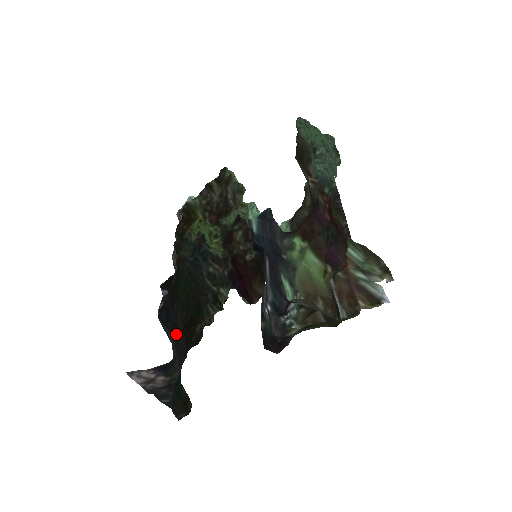
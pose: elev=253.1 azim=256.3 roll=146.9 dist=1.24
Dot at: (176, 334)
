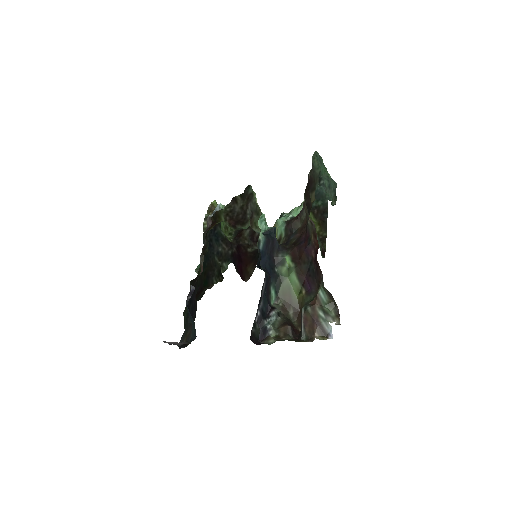
Dot at: (194, 311)
